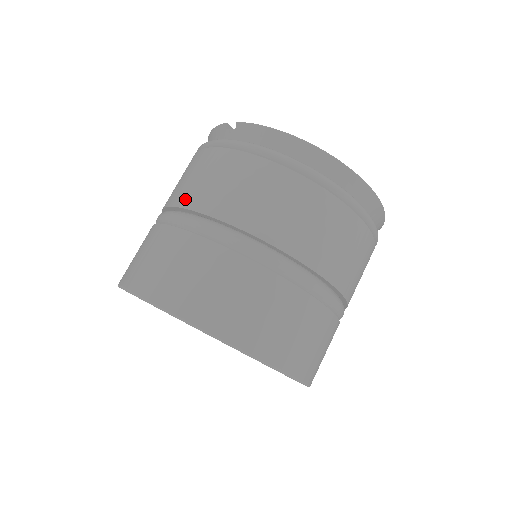
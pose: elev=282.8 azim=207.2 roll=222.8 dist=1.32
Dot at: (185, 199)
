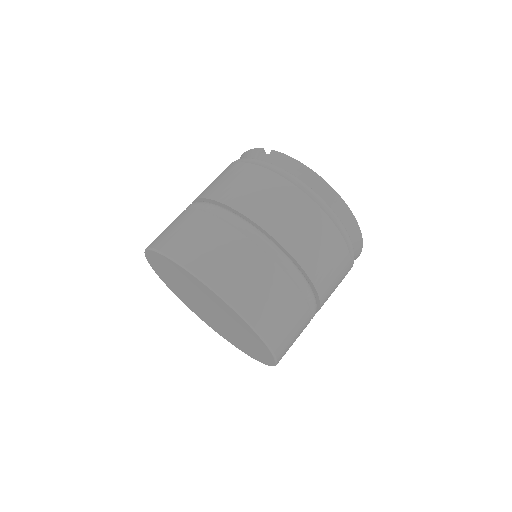
Dot at: (220, 195)
